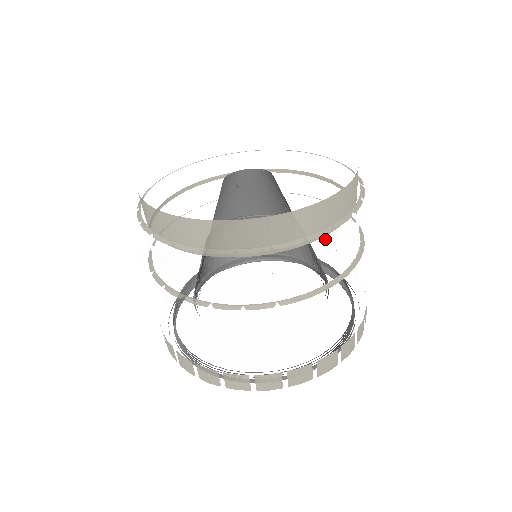
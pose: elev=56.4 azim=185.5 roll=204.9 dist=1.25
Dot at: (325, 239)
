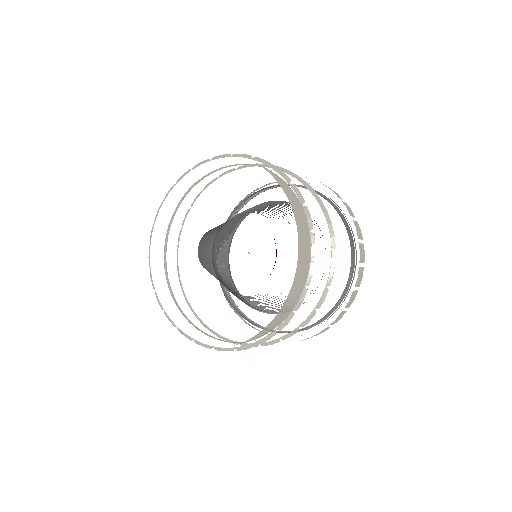
Dot at: (317, 242)
